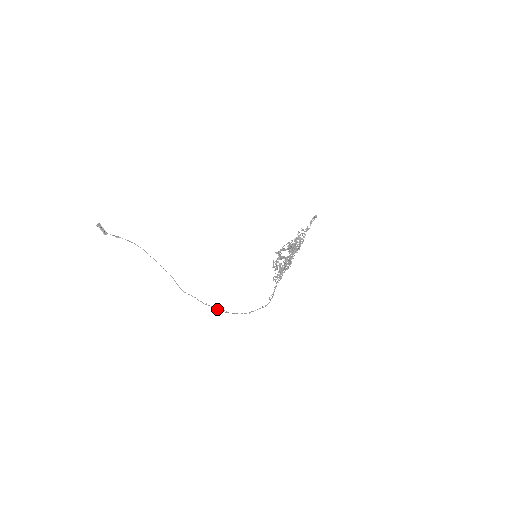
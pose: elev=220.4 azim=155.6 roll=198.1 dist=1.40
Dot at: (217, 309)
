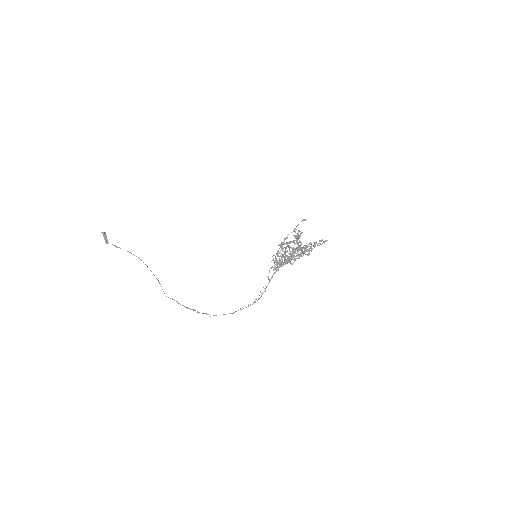
Dot at: (198, 312)
